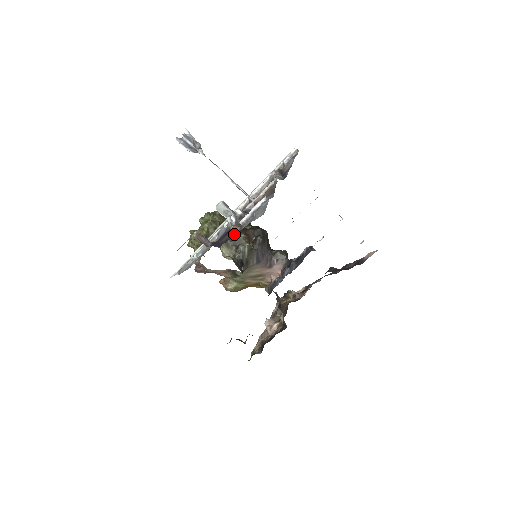
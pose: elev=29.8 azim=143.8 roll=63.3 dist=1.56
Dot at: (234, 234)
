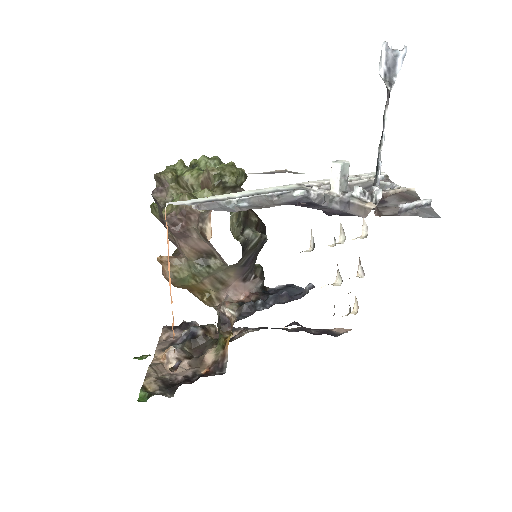
Dot at: occluded
